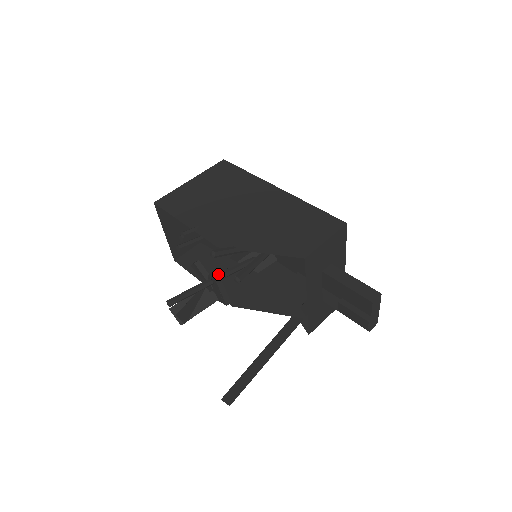
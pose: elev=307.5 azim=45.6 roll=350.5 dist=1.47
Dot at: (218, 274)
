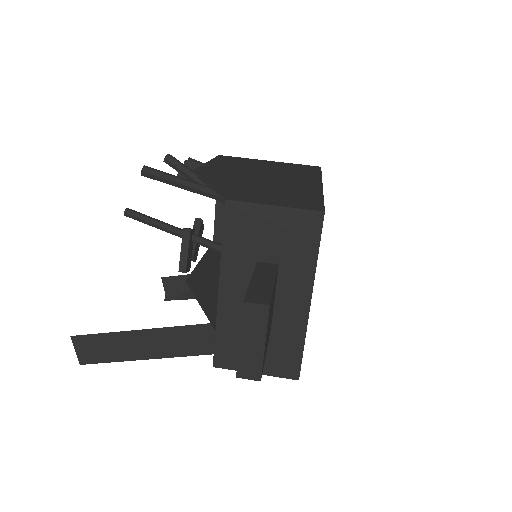
Dot at: occluded
